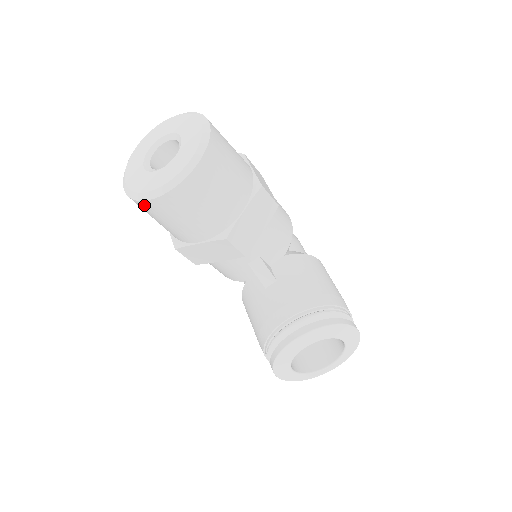
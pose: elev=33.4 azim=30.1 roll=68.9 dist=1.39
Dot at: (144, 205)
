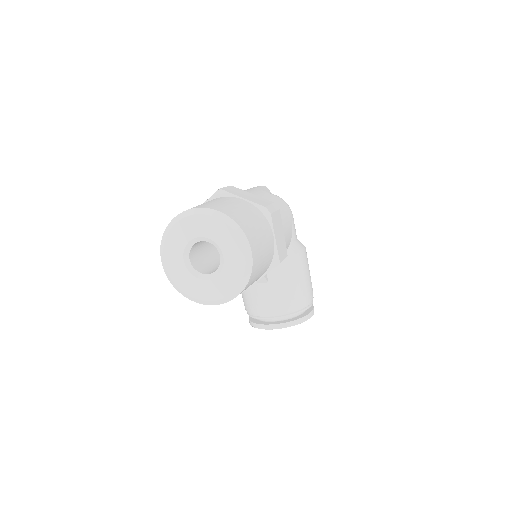
Dot at: occluded
